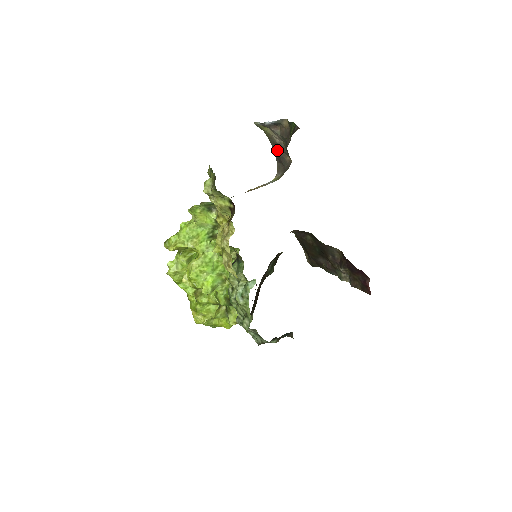
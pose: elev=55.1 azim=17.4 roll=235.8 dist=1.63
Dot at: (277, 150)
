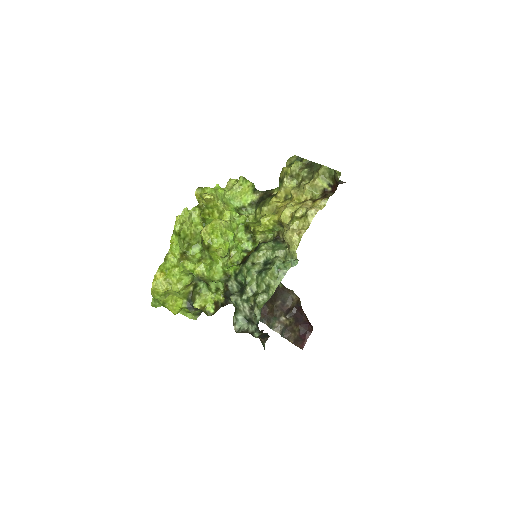
Dot at: occluded
